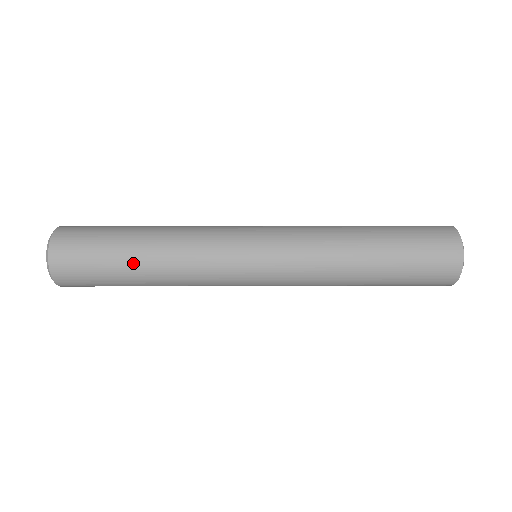
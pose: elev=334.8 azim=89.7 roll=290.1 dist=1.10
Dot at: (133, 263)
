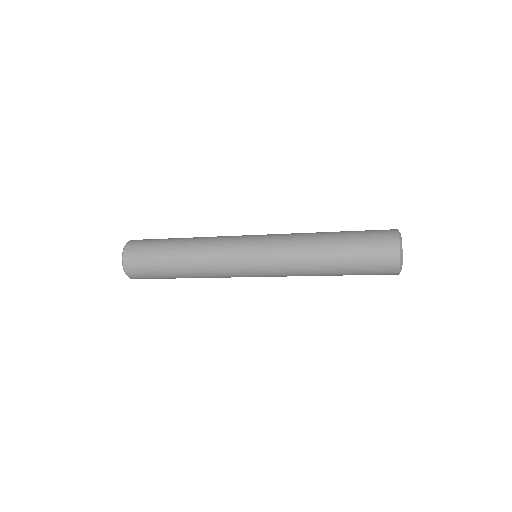
Dot at: (173, 260)
